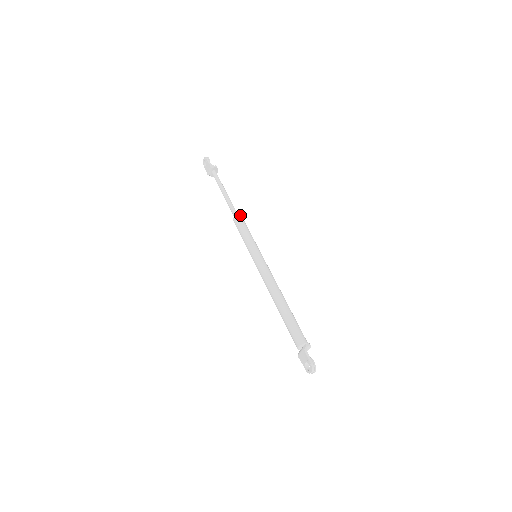
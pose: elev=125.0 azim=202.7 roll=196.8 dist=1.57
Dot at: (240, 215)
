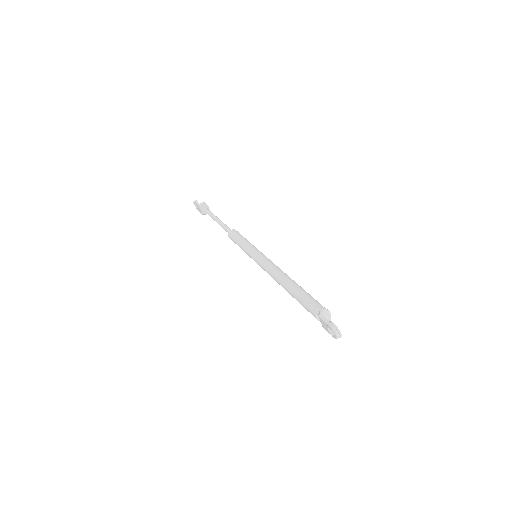
Dot at: (232, 229)
